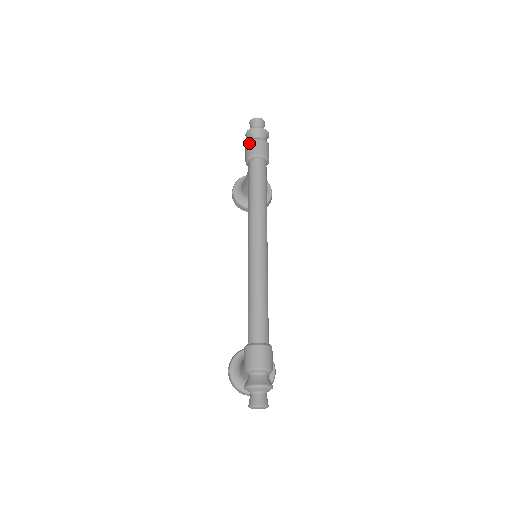
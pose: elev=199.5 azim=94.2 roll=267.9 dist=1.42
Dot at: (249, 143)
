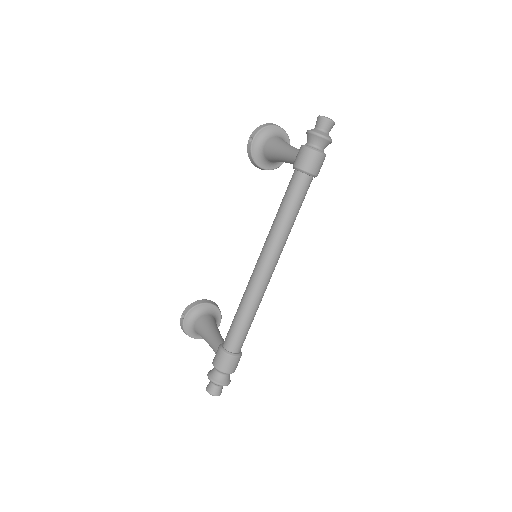
Dot at: (309, 153)
